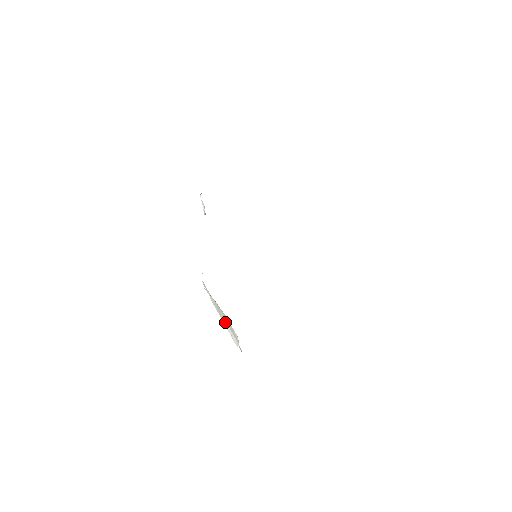
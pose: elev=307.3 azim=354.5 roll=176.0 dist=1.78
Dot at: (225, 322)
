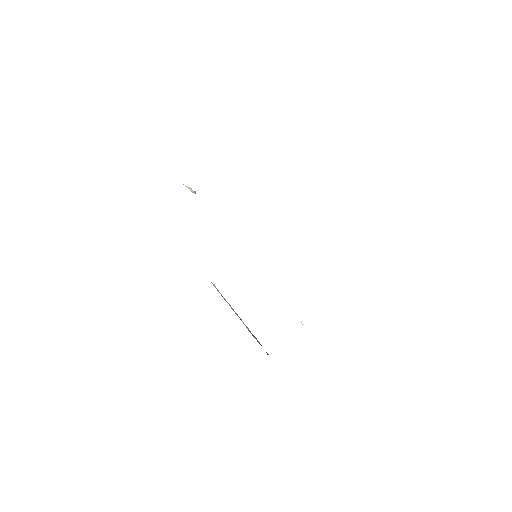
Dot at: occluded
